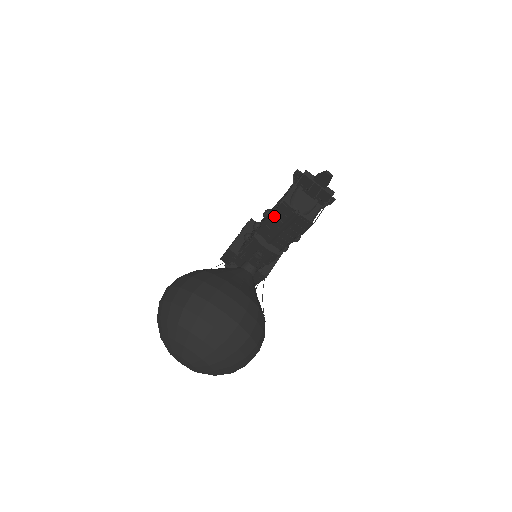
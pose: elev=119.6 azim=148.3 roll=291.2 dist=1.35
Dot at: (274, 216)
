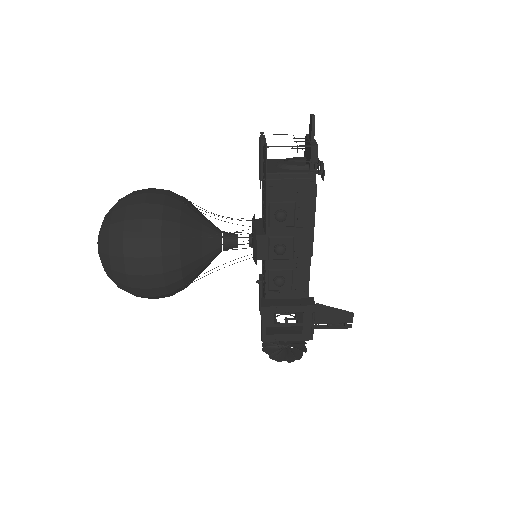
Dot at: occluded
